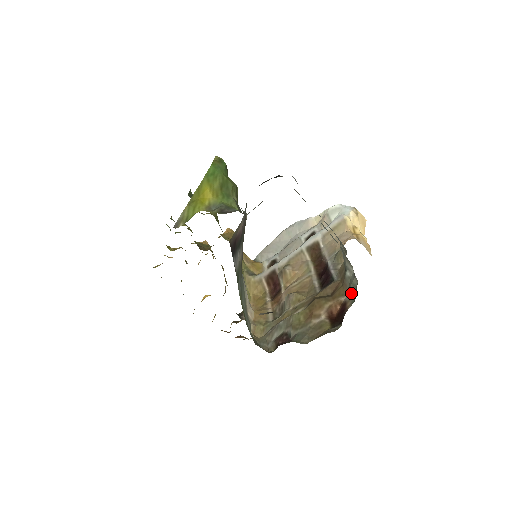
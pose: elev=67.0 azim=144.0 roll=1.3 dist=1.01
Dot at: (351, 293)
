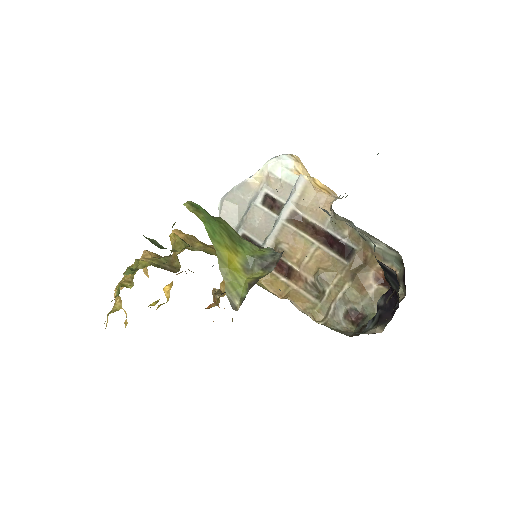
Dot at: (390, 260)
